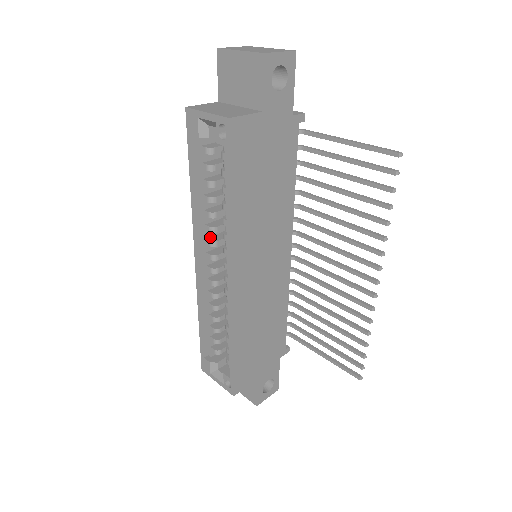
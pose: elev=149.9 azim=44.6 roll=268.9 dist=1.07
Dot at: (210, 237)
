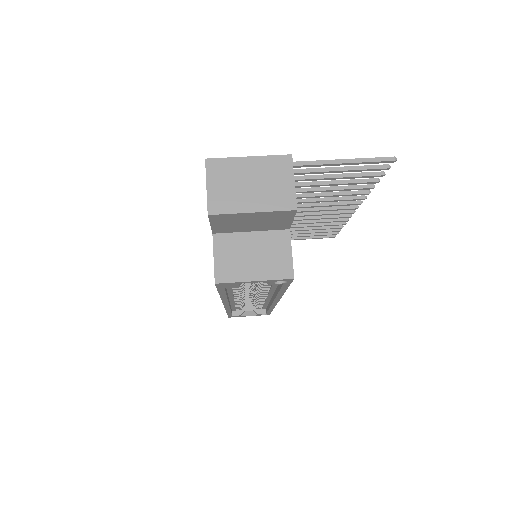
Dot at: occluded
